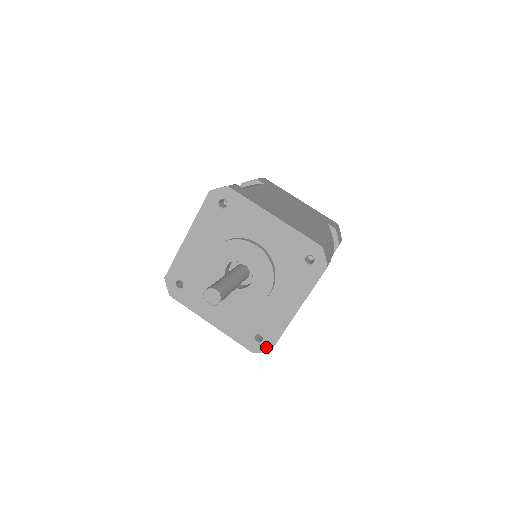
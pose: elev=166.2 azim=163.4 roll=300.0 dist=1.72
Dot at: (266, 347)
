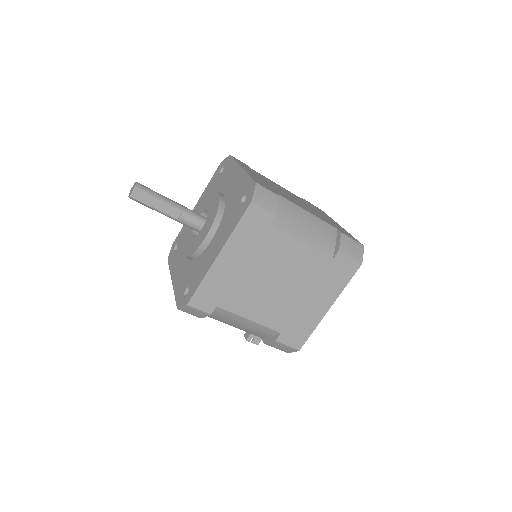
Dot at: (252, 189)
